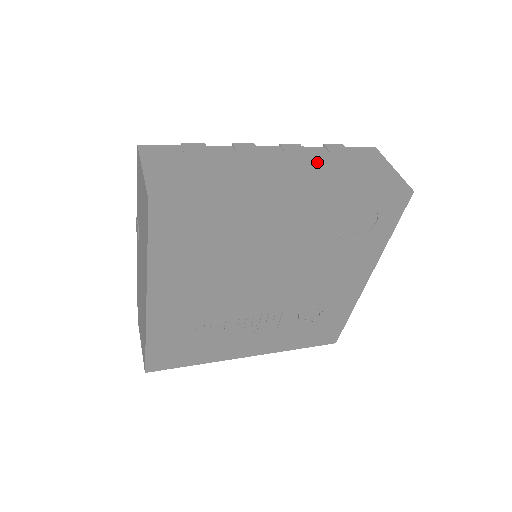
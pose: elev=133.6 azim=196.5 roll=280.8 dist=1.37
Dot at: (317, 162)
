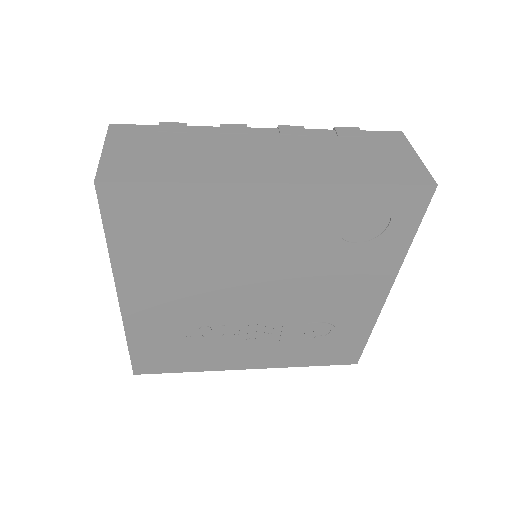
Dot at: (318, 147)
